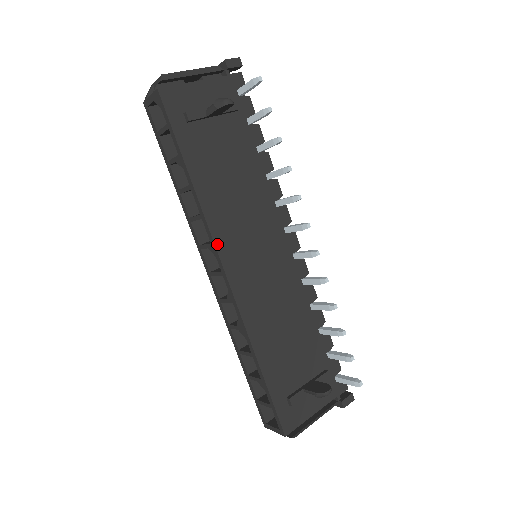
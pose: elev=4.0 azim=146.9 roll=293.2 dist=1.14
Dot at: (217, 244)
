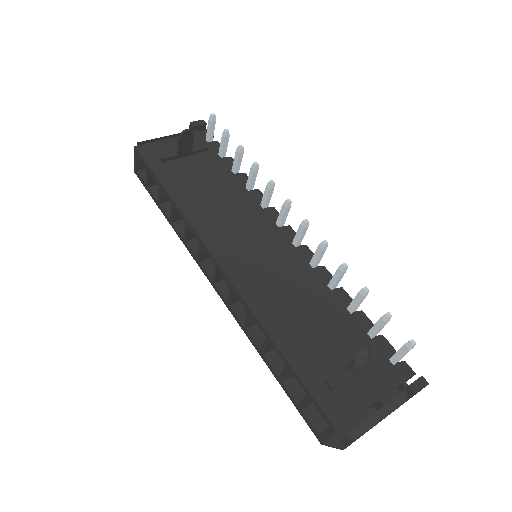
Dot at: (204, 240)
